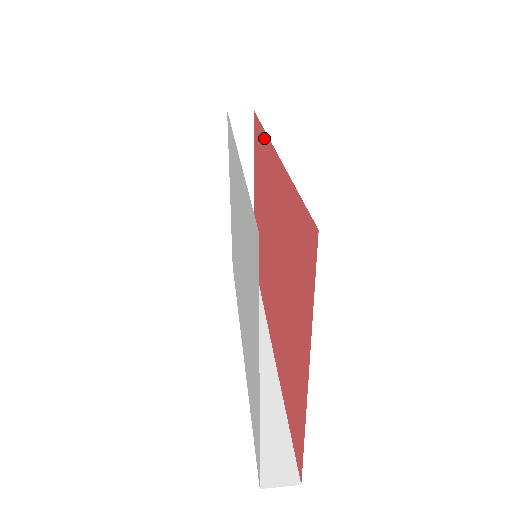
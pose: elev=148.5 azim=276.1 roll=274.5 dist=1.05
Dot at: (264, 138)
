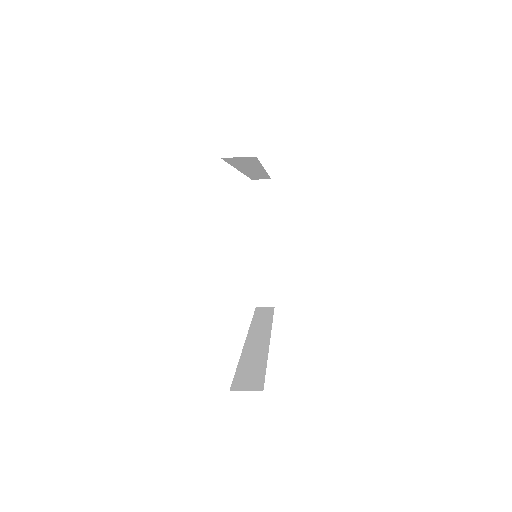
Dot at: occluded
